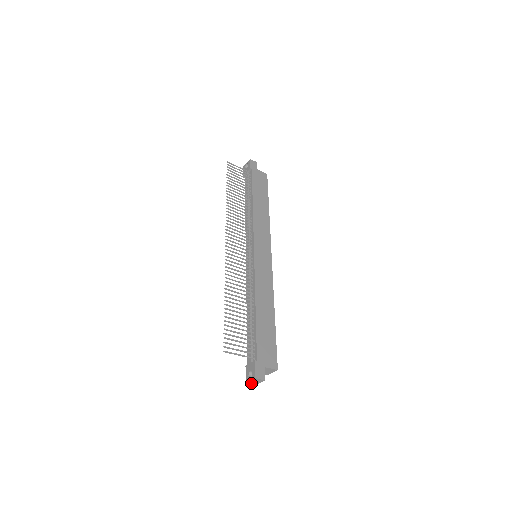
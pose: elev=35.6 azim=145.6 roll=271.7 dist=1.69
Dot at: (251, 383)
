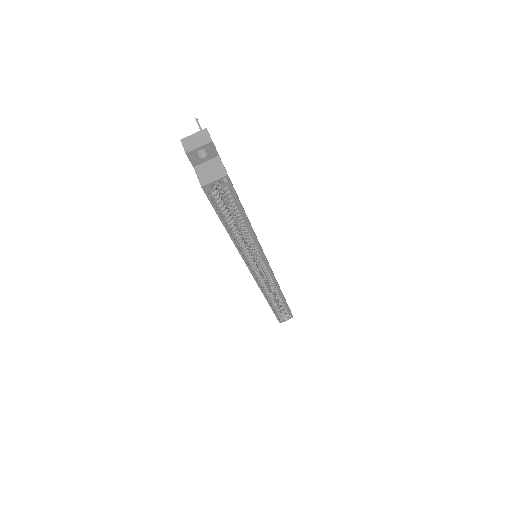
Dot at: (186, 144)
